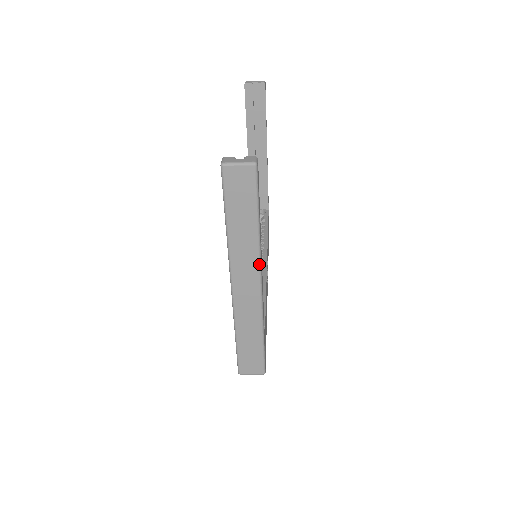
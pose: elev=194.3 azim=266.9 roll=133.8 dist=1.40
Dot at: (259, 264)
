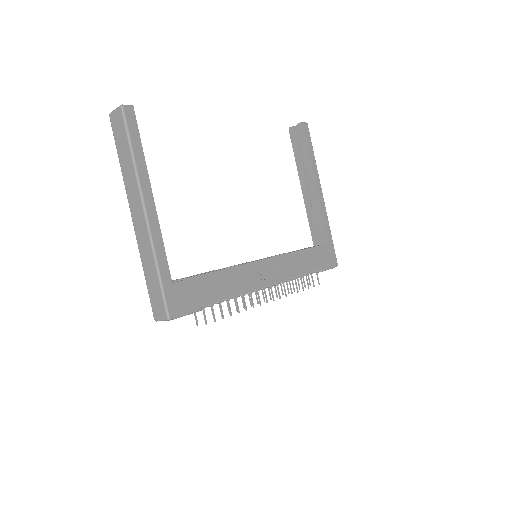
Dot at: (140, 192)
